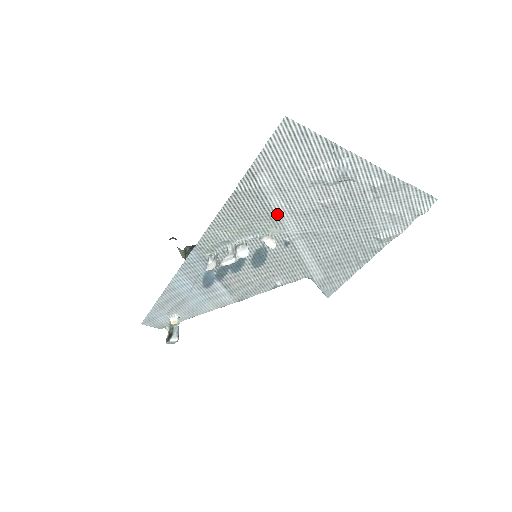
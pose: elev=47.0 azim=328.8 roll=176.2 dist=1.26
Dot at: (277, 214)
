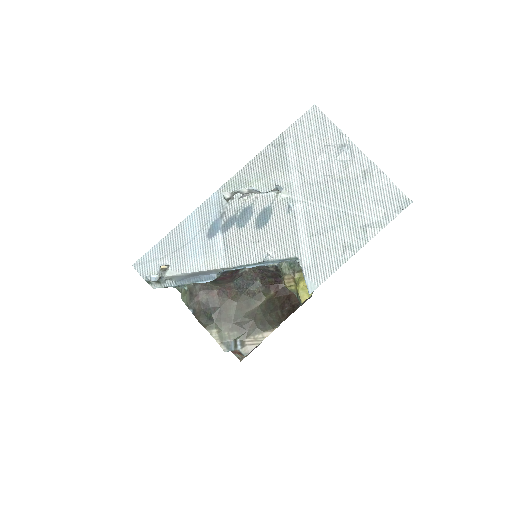
Dot at: (290, 176)
